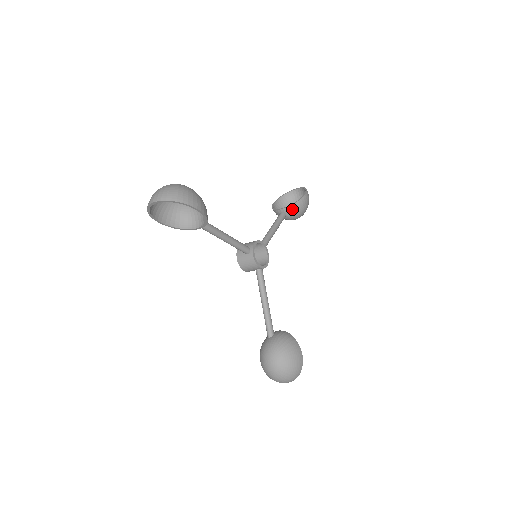
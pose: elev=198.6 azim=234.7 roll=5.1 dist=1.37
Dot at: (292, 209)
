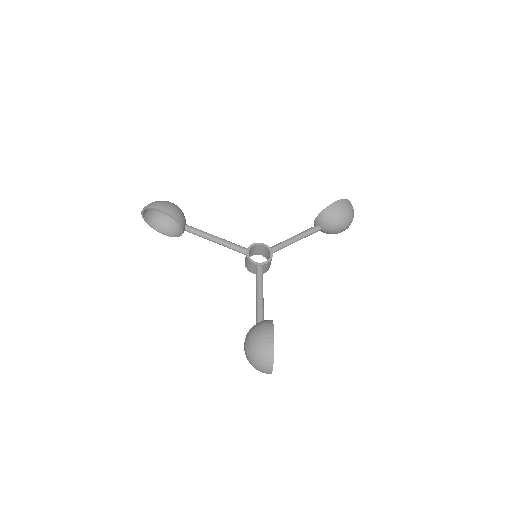
Dot at: (321, 218)
